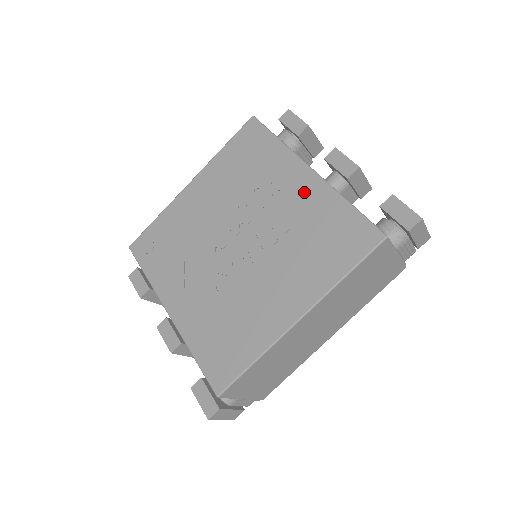
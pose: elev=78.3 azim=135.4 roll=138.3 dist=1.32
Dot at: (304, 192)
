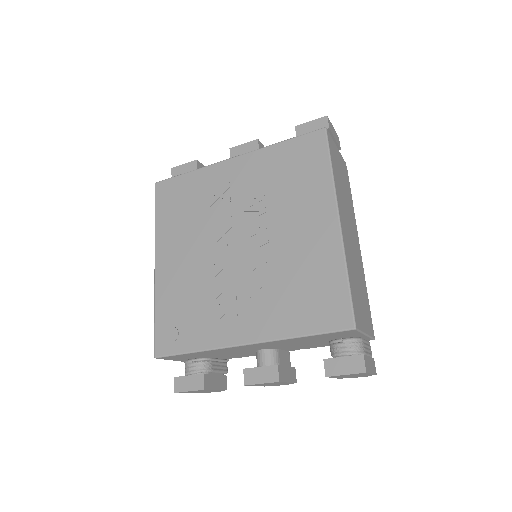
Dot at: (246, 170)
